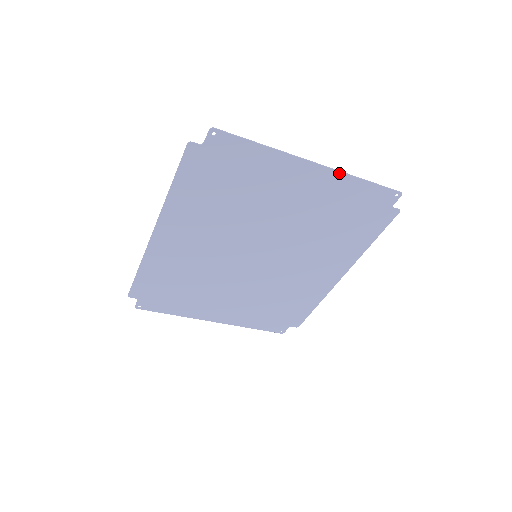
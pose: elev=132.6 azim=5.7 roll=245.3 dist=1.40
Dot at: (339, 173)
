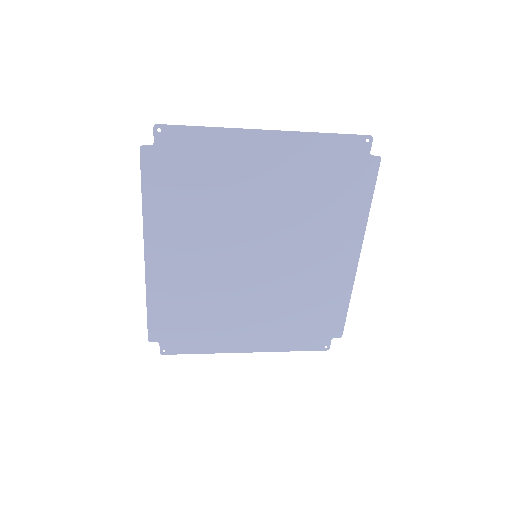
Dot at: (296, 134)
